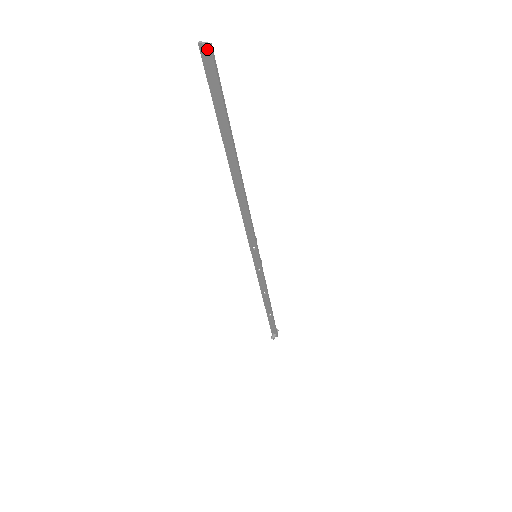
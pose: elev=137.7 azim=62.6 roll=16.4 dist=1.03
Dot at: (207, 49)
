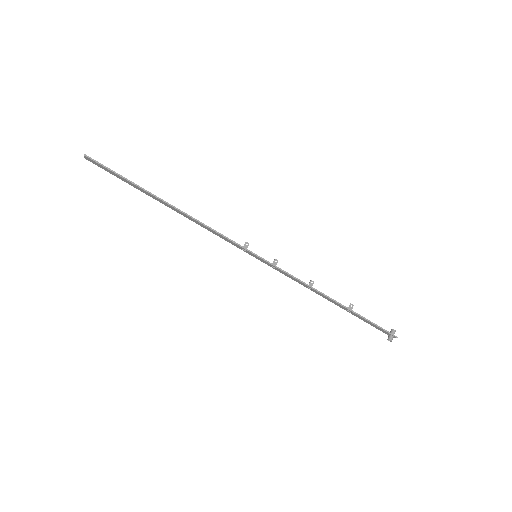
Dot at: (86, 158)
